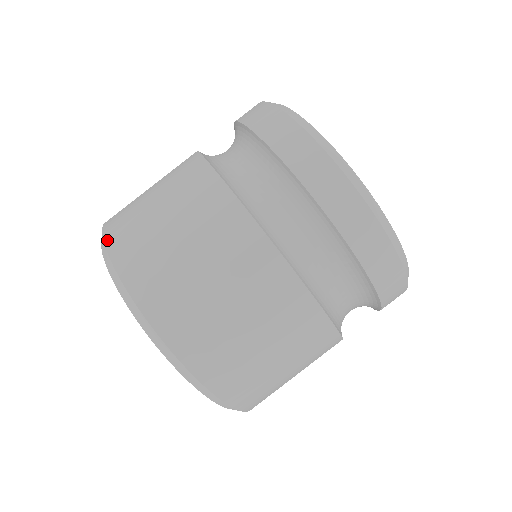
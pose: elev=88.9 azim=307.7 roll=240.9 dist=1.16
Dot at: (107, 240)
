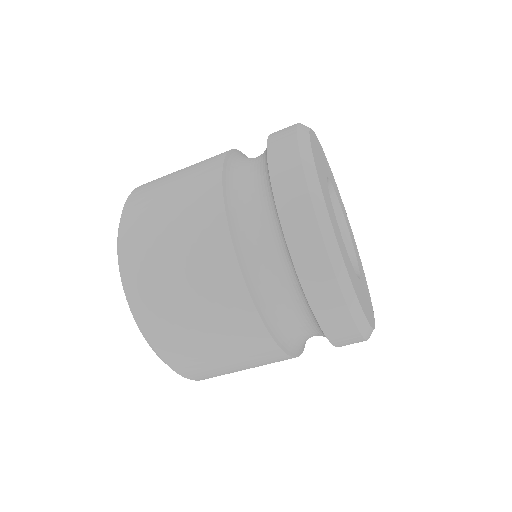
Dot at: (122, 226)
